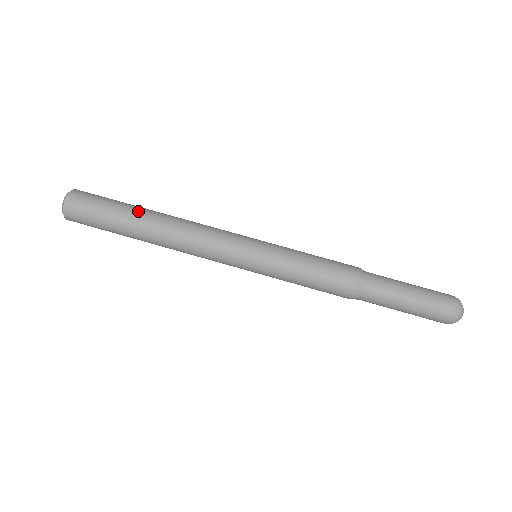
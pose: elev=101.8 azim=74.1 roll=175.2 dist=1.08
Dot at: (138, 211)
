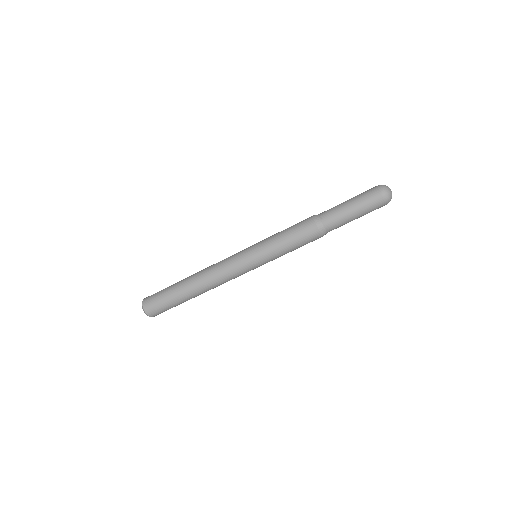
Dot at: (180, 288)
